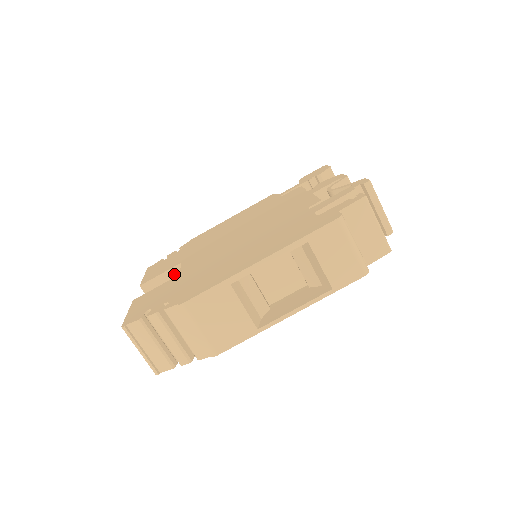
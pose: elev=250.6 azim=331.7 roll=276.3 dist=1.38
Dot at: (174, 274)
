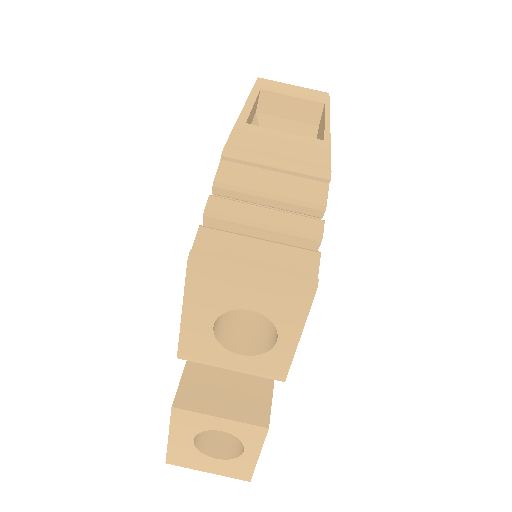
Dot at: occluded
